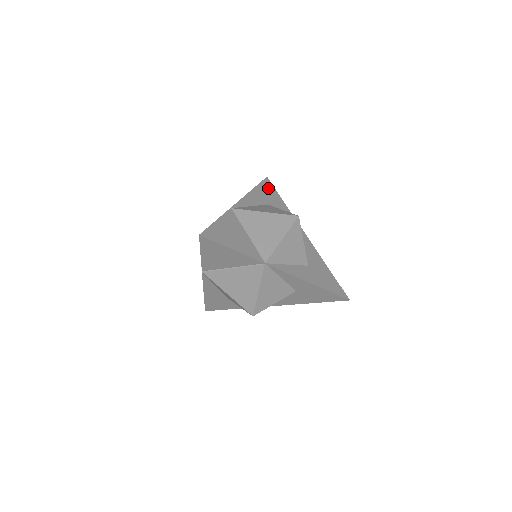
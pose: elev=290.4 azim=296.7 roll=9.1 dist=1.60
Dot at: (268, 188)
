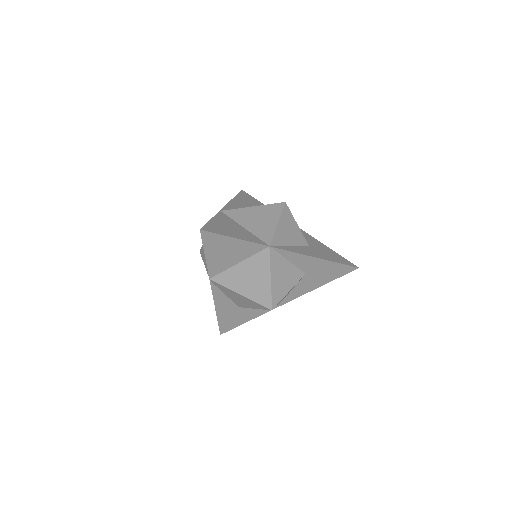
Dot at: (247, 197)
